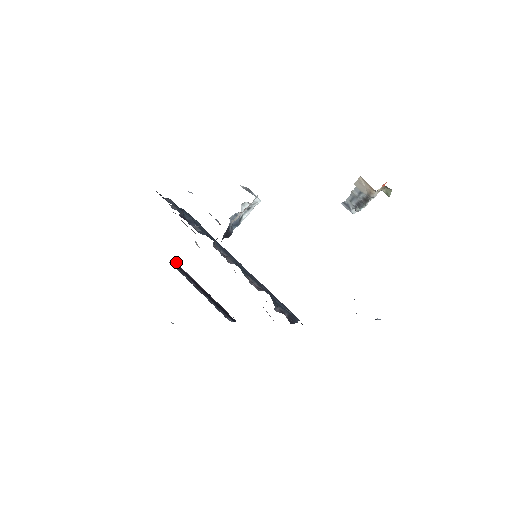
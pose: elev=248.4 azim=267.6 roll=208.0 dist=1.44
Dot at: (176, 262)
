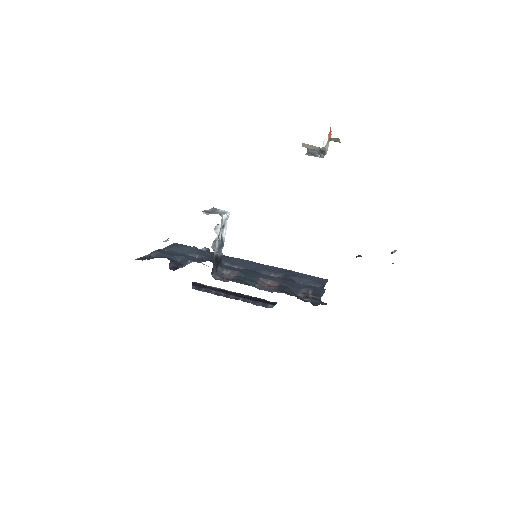
Dot at: (198, 283)
